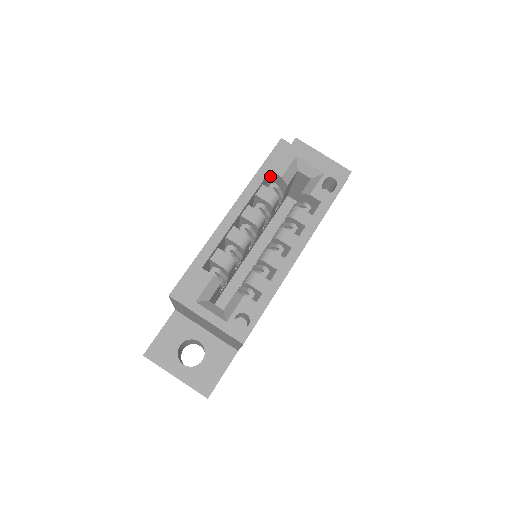
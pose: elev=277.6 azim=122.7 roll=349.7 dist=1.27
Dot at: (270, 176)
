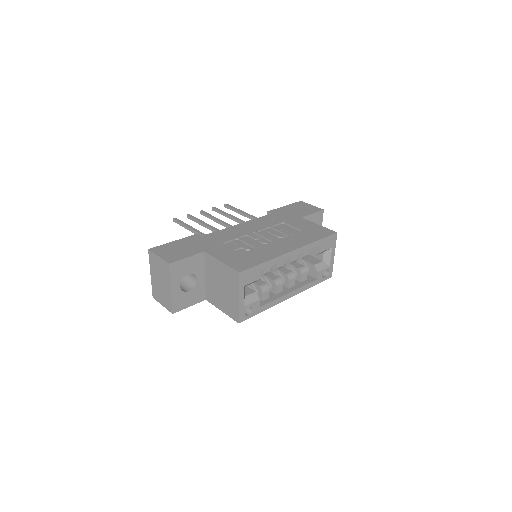
Dot at: occluded
